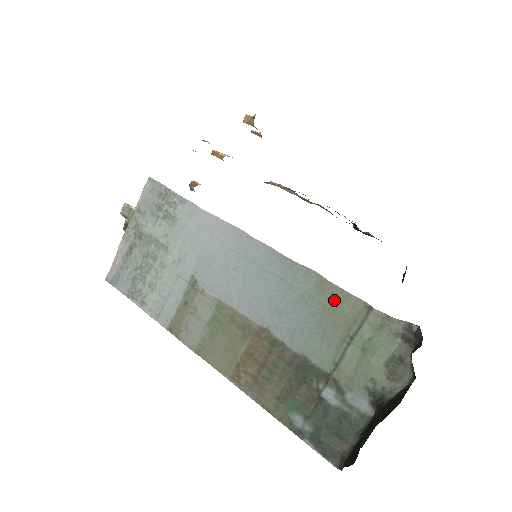
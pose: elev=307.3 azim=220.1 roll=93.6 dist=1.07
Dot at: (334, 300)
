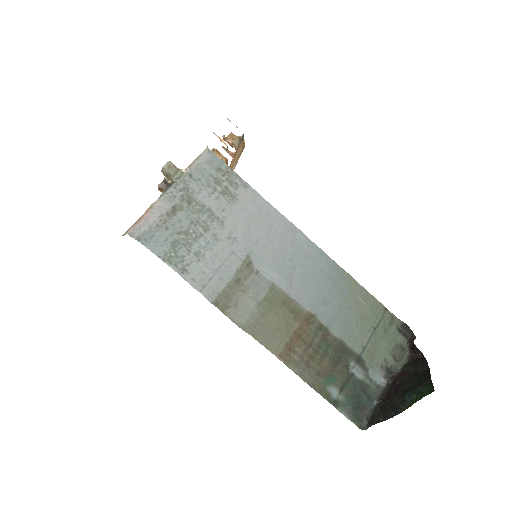
Dot at: (364, 300)
